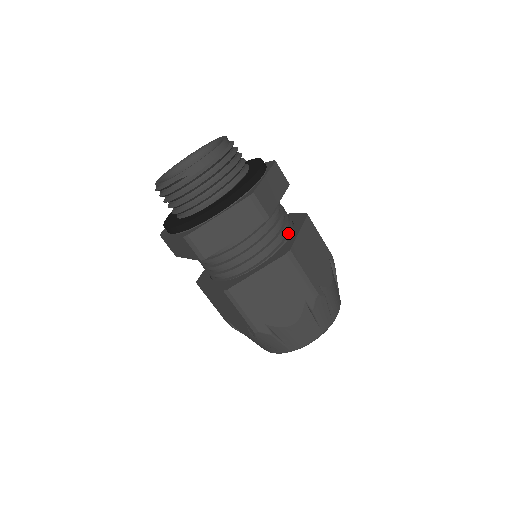
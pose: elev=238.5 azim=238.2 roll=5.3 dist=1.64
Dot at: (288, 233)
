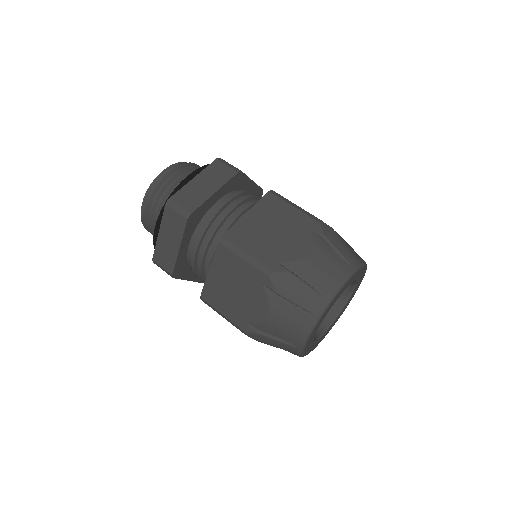
Dot at: occluded
